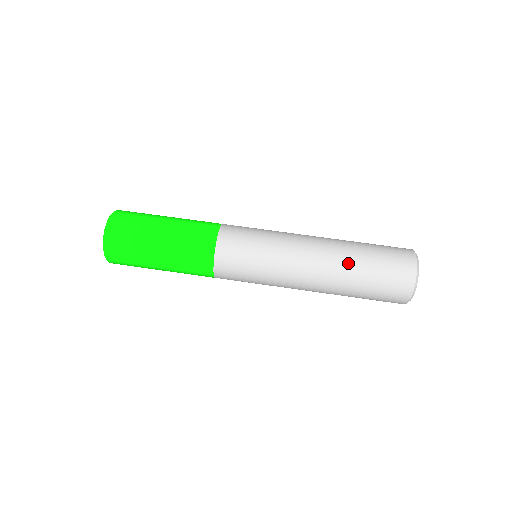
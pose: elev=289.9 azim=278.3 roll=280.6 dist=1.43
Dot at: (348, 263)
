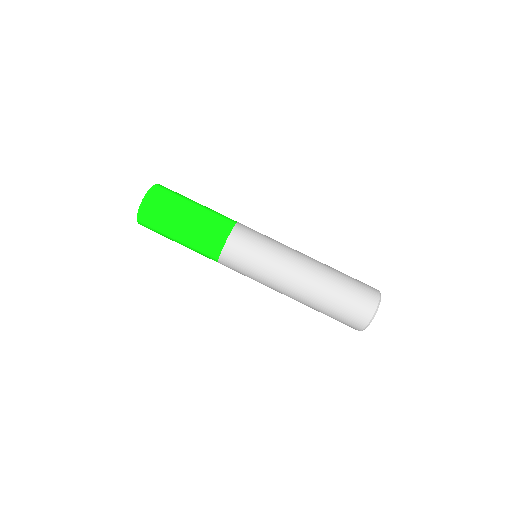
Dot at: (329, 276)
